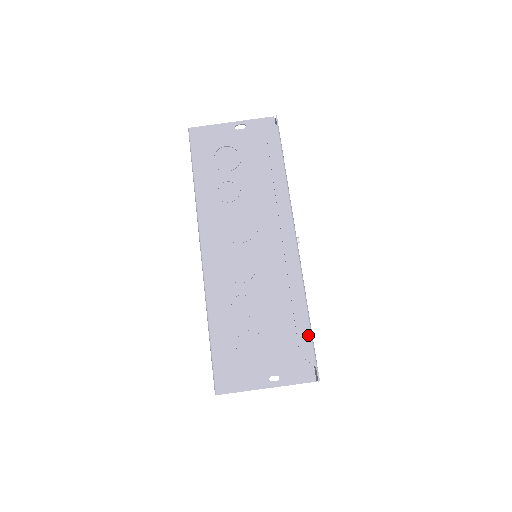
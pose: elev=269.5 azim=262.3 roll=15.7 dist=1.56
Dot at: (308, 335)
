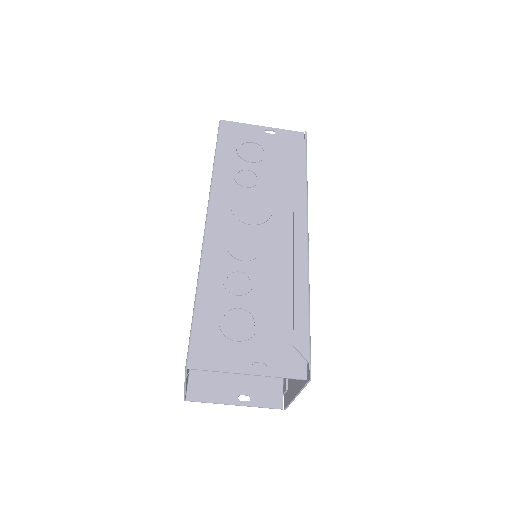
Dot at: (306, 327)
